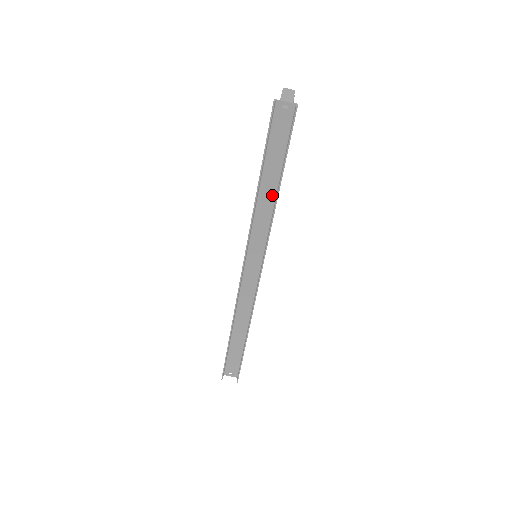
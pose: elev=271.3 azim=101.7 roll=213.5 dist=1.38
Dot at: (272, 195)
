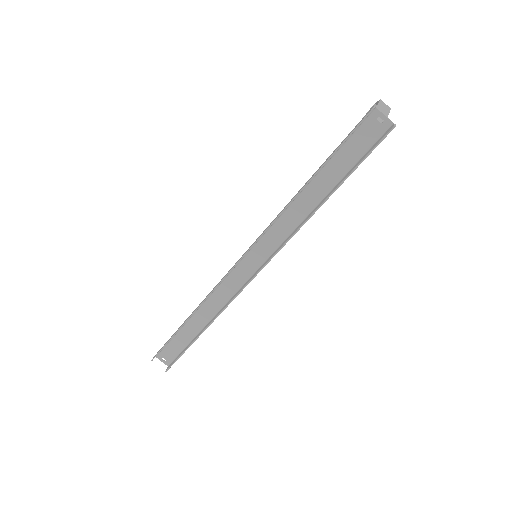
Dot at: (312, 204)
